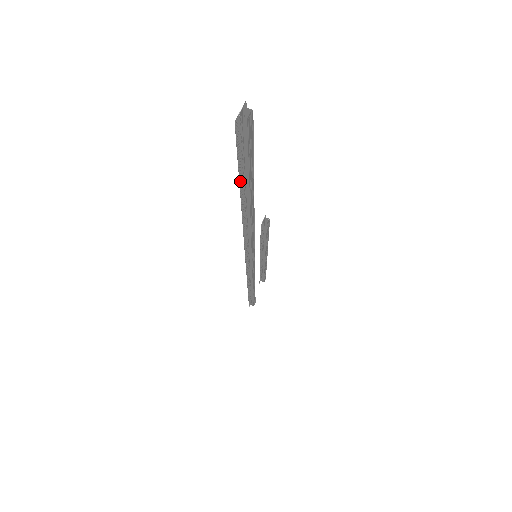
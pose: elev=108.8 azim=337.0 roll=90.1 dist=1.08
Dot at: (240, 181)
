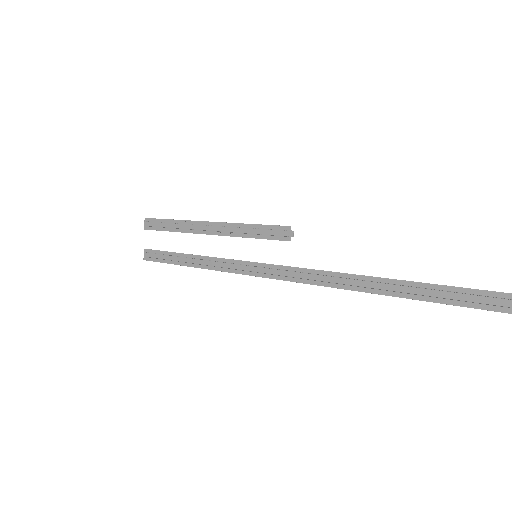
Dot at: (459, 304)
